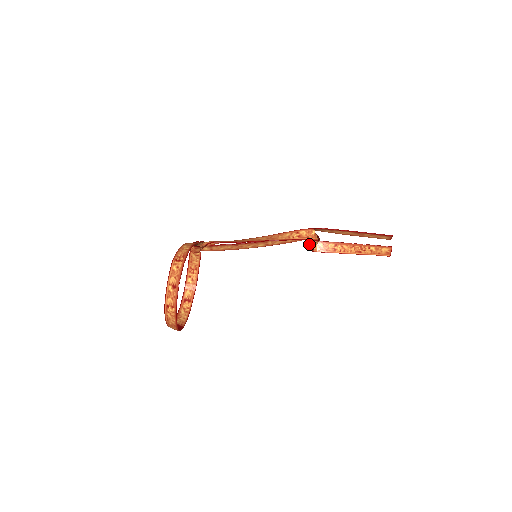
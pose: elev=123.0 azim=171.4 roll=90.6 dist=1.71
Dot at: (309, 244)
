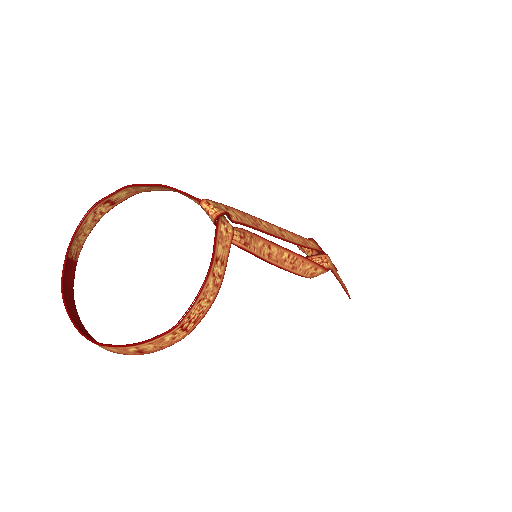
Dot at: occluded
